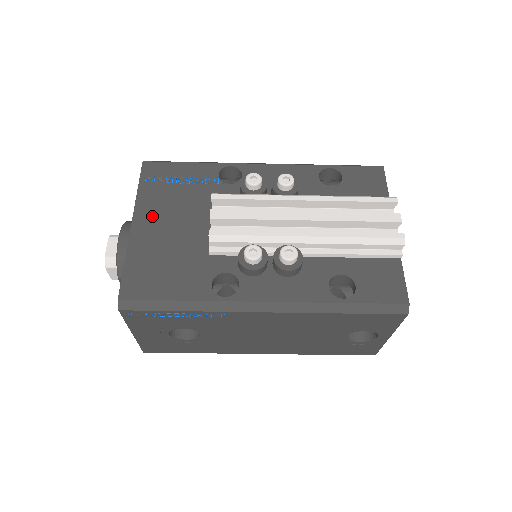
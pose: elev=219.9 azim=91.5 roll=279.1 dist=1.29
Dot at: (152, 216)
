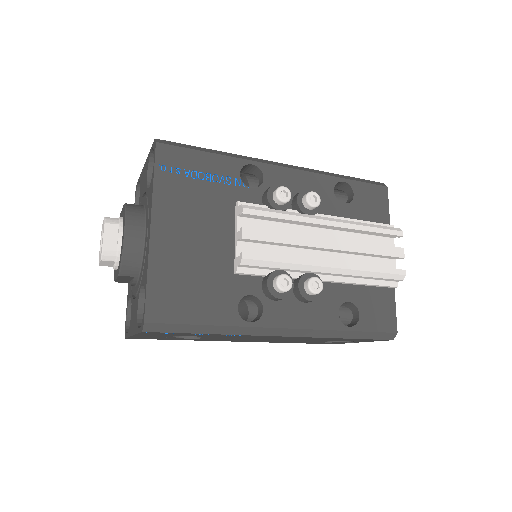
Dot at: (173, 220)
